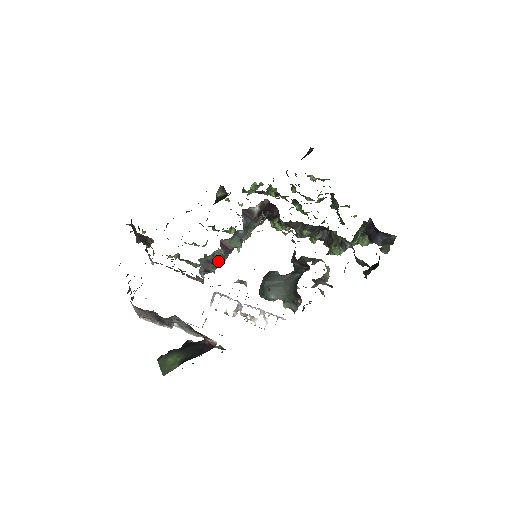
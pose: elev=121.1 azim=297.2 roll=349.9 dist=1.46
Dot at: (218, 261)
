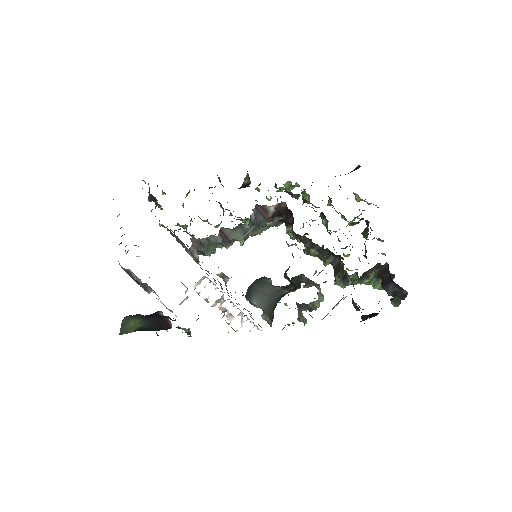
Dot at: (214, 247)
